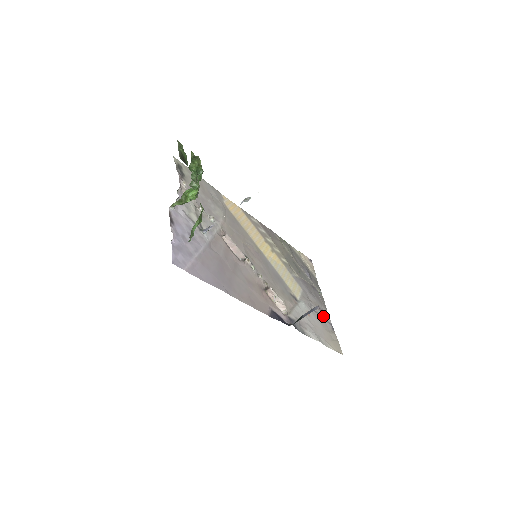
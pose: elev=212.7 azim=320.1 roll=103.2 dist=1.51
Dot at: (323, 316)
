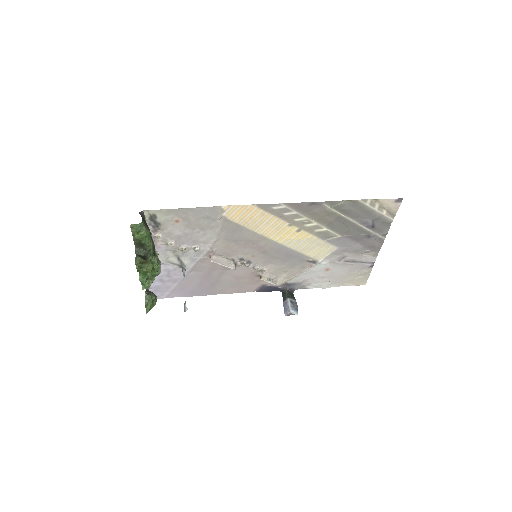
Dot at: (361, 261)
